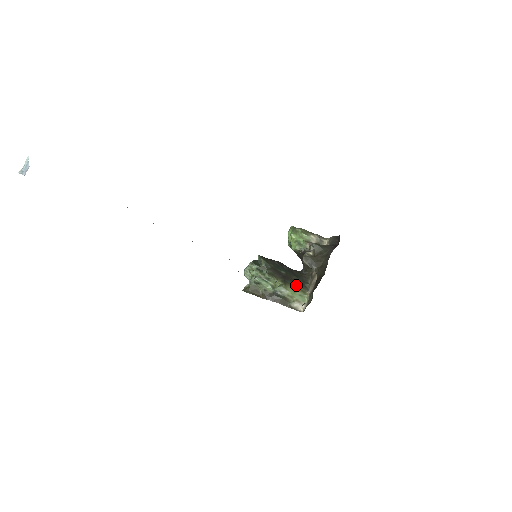
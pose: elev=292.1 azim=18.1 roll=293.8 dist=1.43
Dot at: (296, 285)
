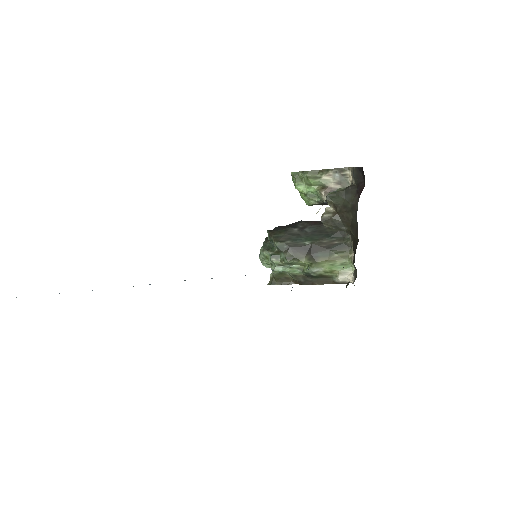
Dot at: (331, 254)
